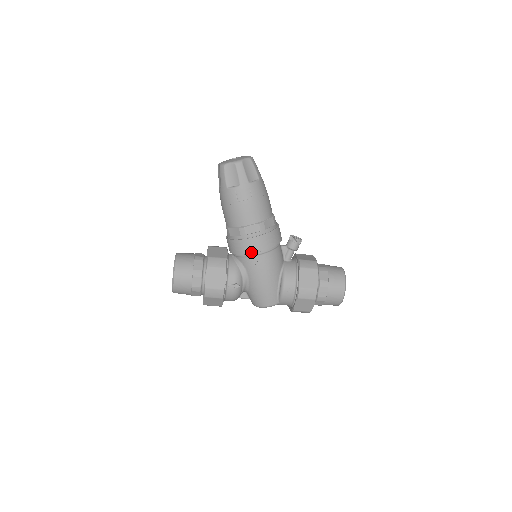
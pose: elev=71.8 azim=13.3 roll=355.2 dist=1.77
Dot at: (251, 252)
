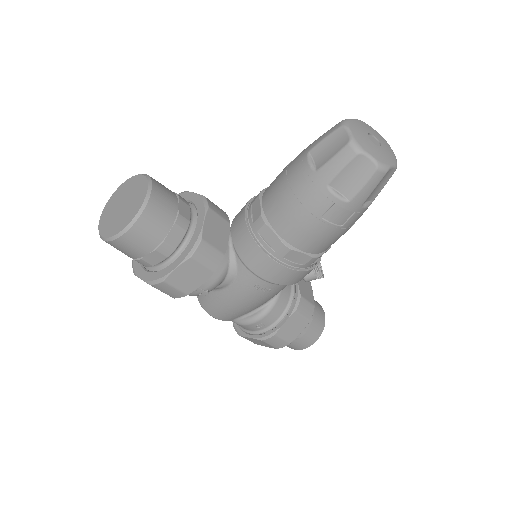
Dot at: (267, 278)
